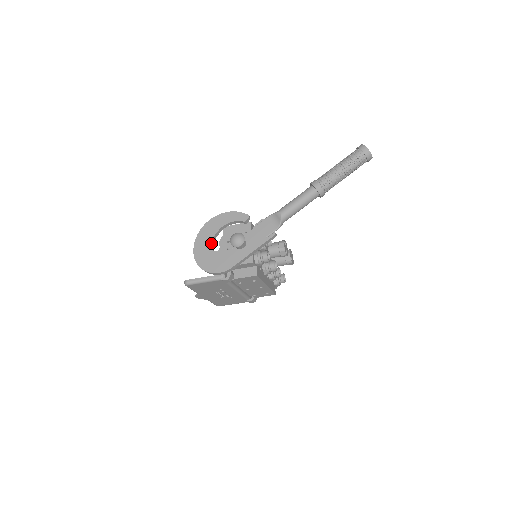
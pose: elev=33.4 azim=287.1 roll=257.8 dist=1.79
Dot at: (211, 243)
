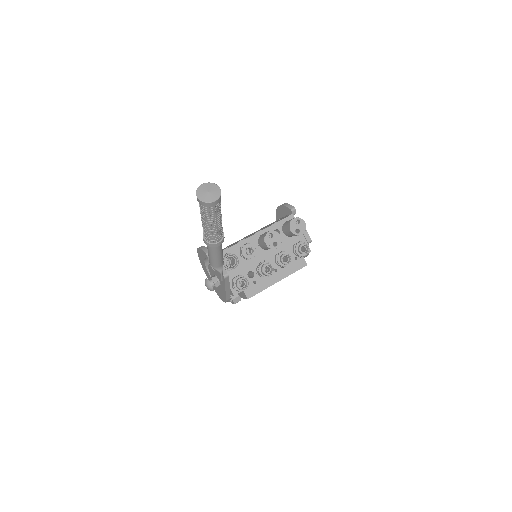
Dot at: (209, 275)
